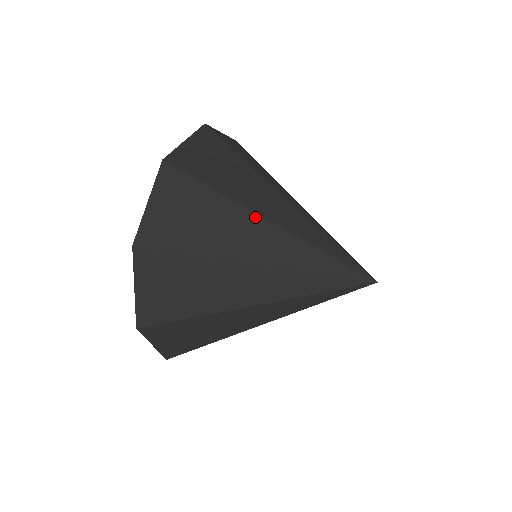
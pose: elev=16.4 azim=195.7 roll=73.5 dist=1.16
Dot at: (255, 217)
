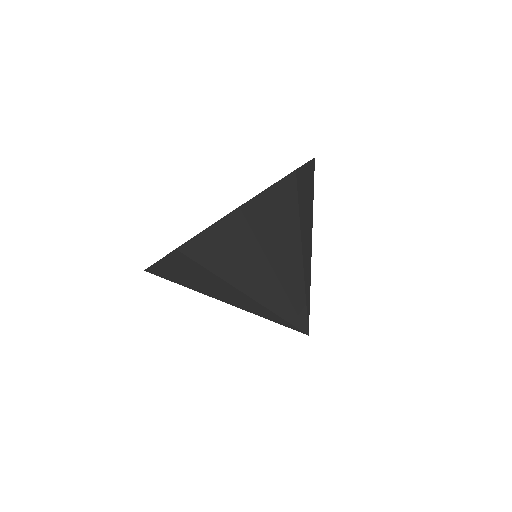
Dot at: (299, 248)
